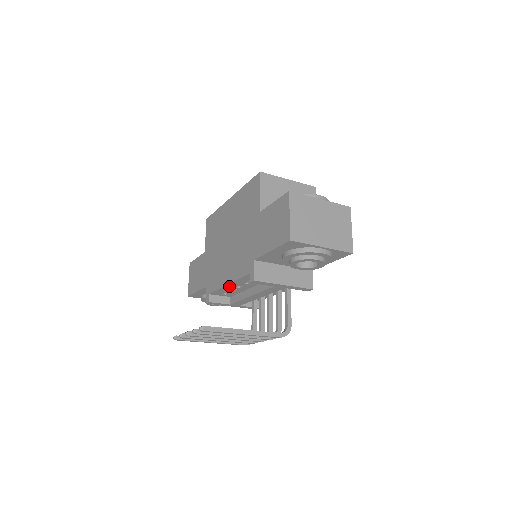
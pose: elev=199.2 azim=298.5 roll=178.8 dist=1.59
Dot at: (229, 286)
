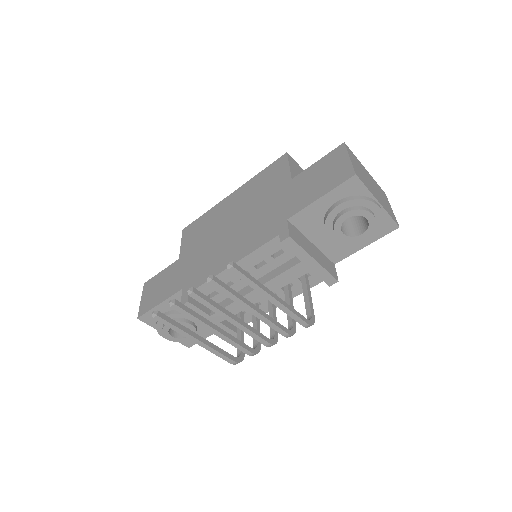
Dot at: occluded
